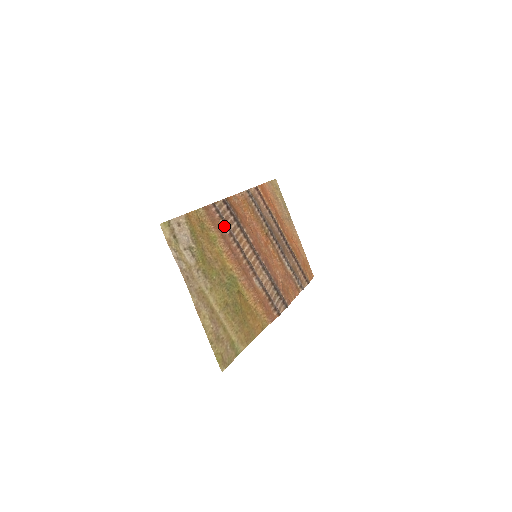
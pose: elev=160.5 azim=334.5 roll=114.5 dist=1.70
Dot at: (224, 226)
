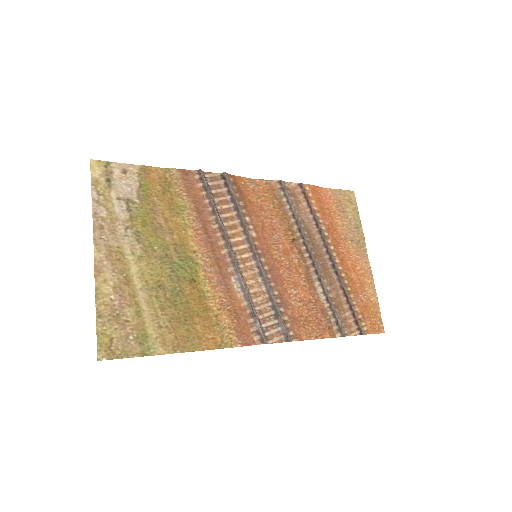
Dot at: (207, 200)
